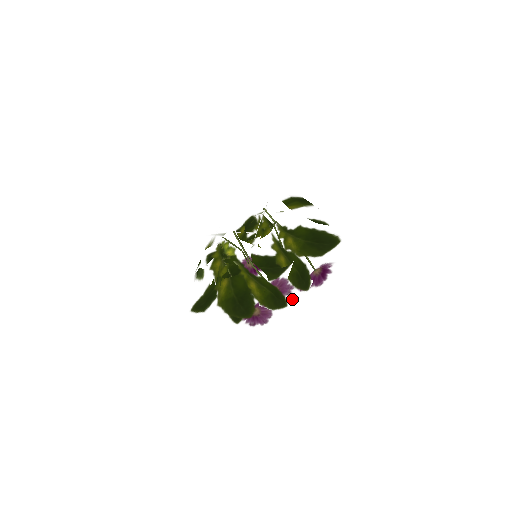
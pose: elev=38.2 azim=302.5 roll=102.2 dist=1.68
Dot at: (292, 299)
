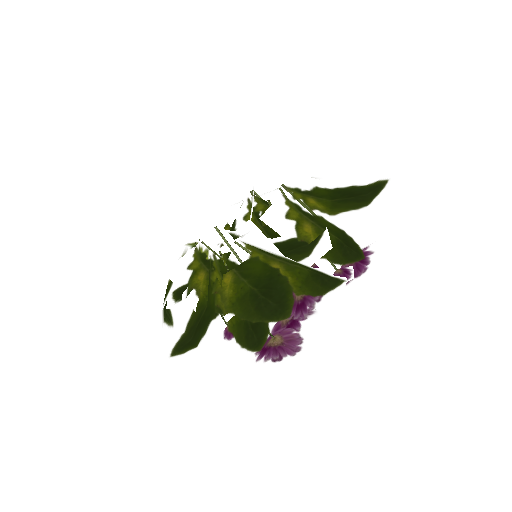
Dot at: (344, 277)
